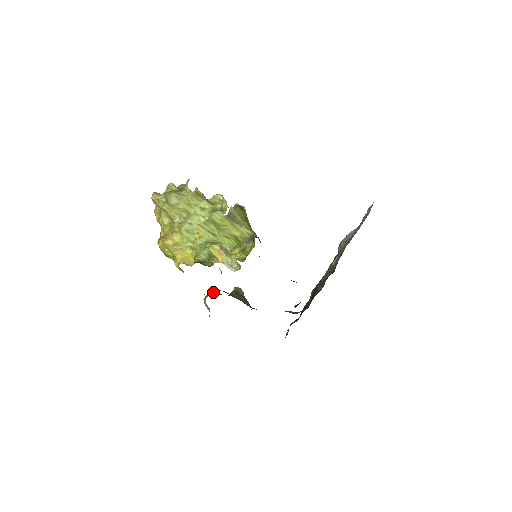
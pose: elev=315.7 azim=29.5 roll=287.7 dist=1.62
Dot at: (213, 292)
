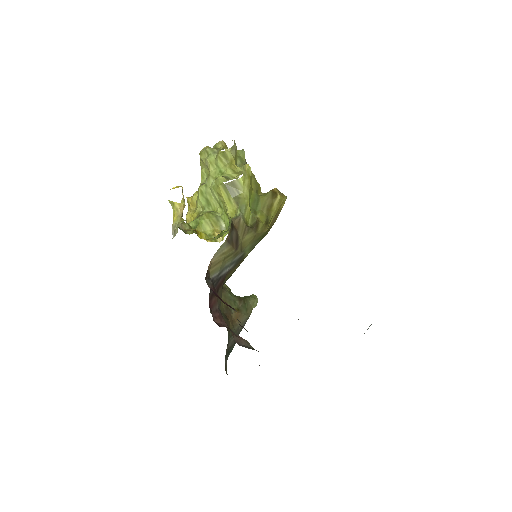
Dot at: occluded
